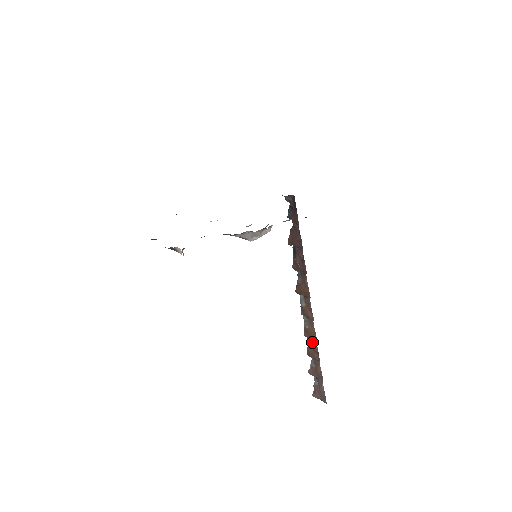
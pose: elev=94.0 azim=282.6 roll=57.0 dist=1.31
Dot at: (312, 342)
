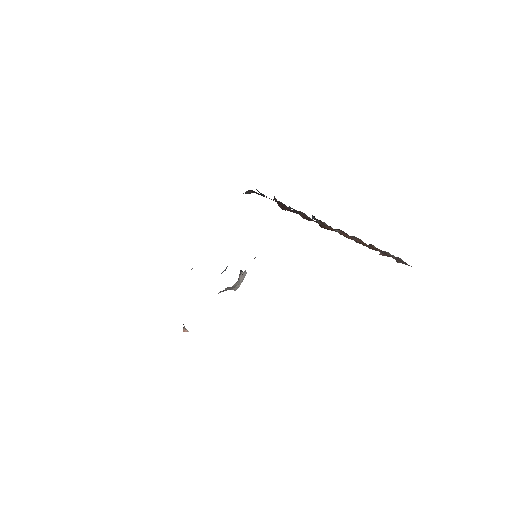
Dot at: occluded
